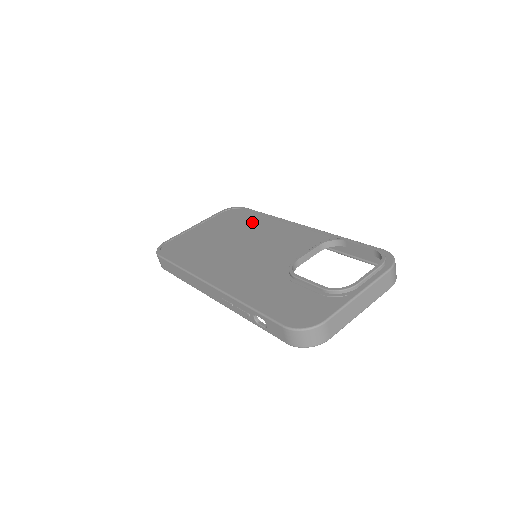
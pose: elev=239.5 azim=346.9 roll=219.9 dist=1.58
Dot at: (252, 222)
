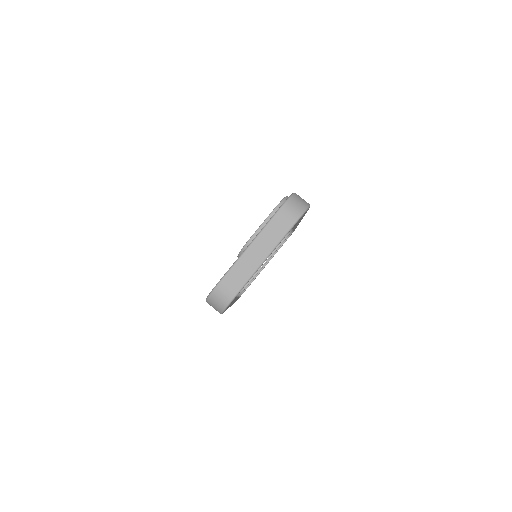
Dot at: occluded
